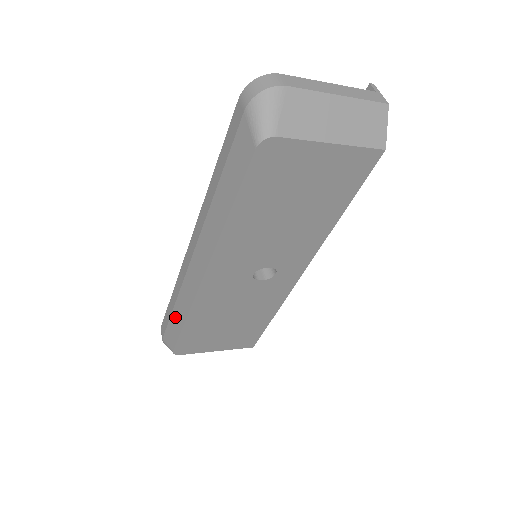
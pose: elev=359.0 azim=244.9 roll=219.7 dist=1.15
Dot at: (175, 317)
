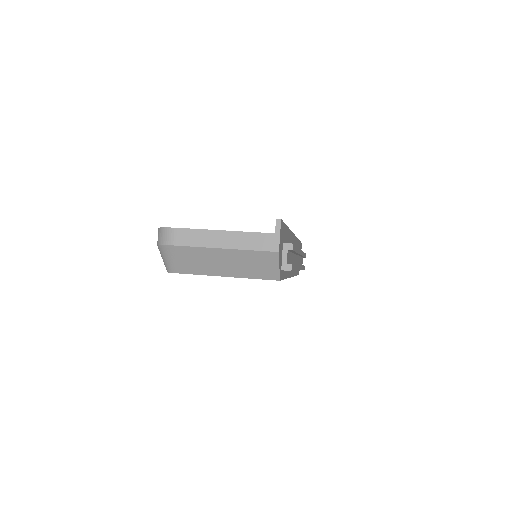
Dot at: occluded
